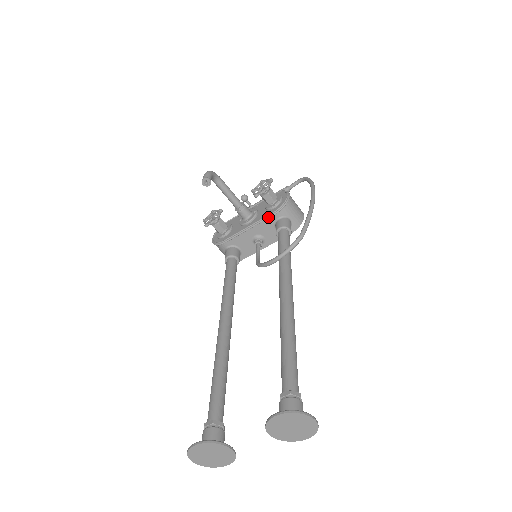
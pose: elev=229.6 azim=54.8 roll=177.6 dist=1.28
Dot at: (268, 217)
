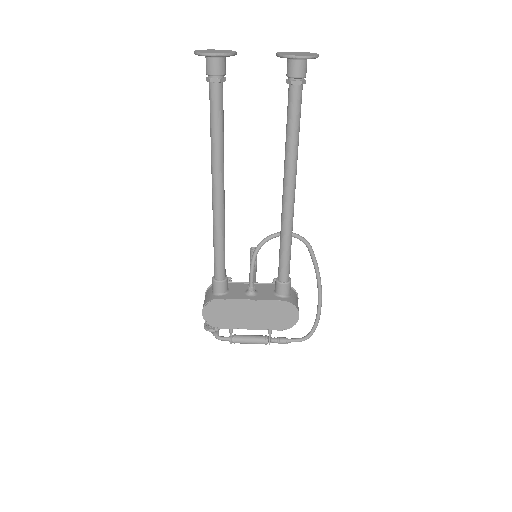
Dot at: occluded
